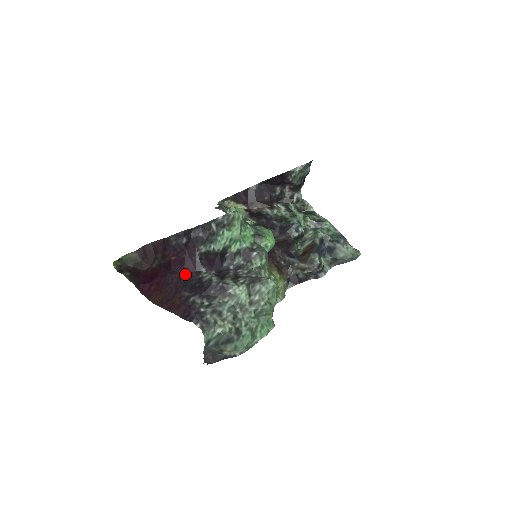
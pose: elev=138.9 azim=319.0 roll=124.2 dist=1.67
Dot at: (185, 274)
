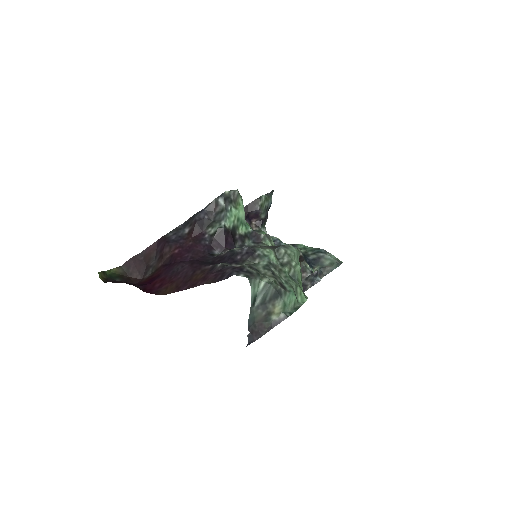
Dot at: (197, 259)
